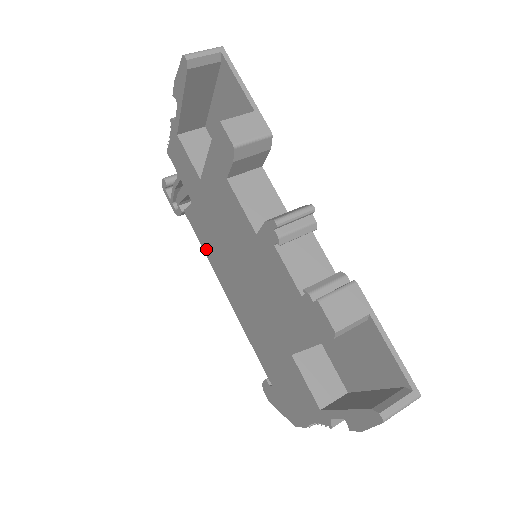
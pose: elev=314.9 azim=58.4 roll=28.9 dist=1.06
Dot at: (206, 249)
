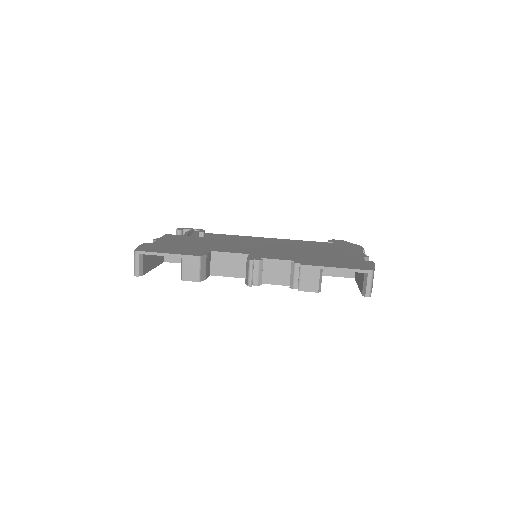
Dot at: occluded
